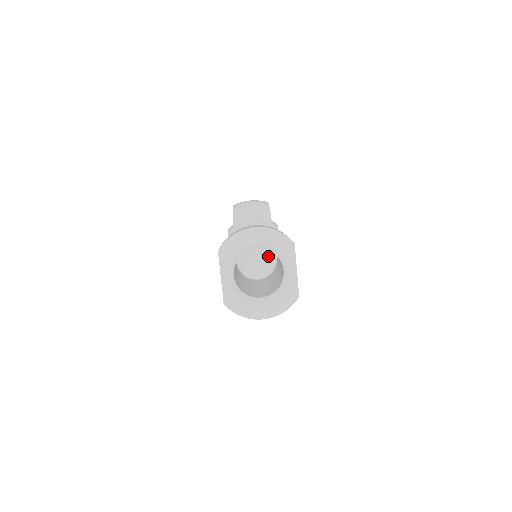
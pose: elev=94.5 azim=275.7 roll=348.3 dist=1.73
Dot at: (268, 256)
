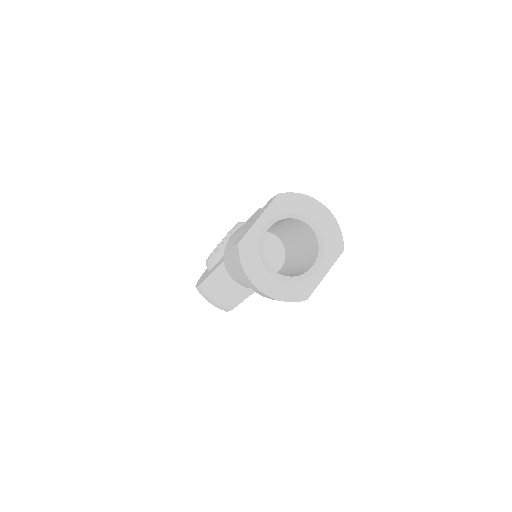
Dot at: (273, 261)
